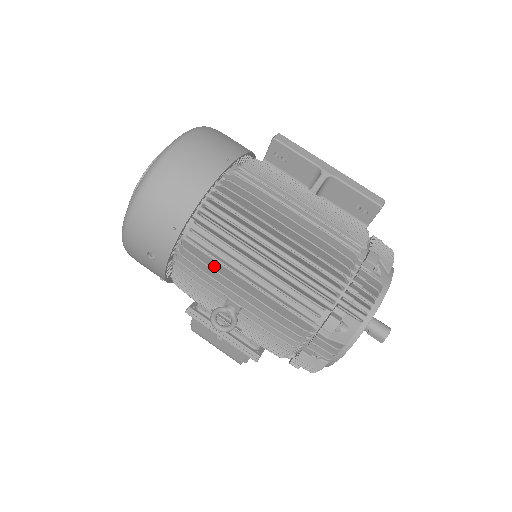
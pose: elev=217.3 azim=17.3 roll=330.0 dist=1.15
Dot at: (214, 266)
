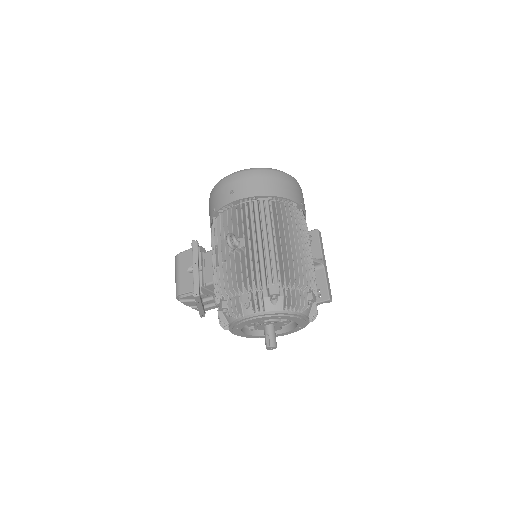
Dot at: occluded
